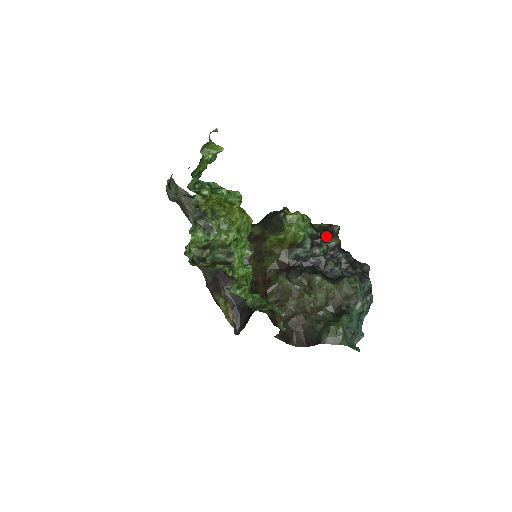
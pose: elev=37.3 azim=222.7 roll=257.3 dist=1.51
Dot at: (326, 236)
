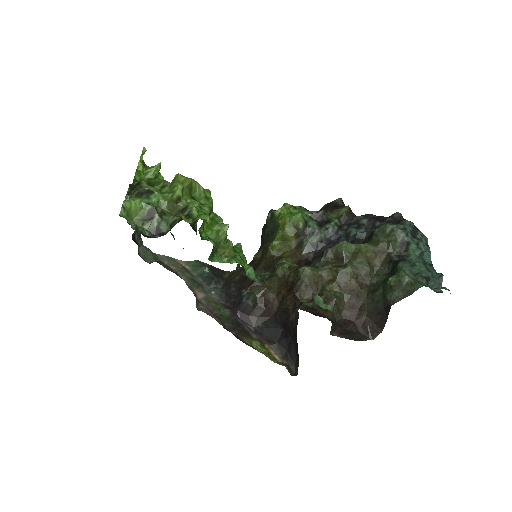
Dot at: (331, 212)
